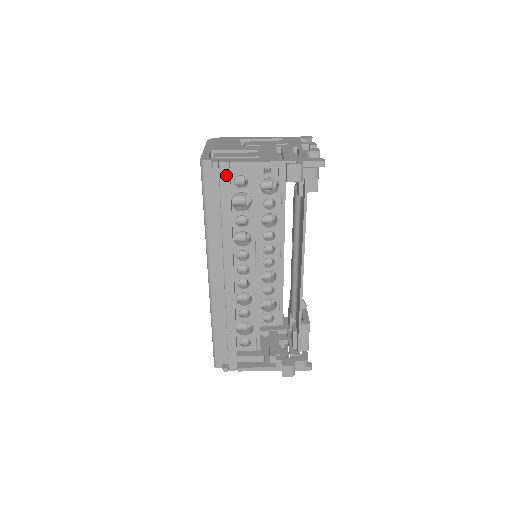
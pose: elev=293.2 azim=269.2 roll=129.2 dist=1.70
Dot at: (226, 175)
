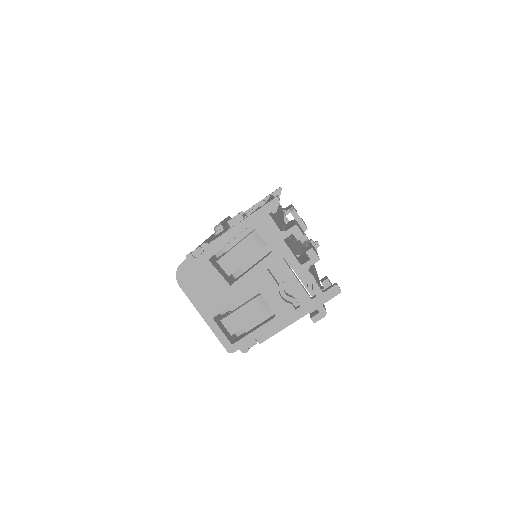
Dot at: occluded
